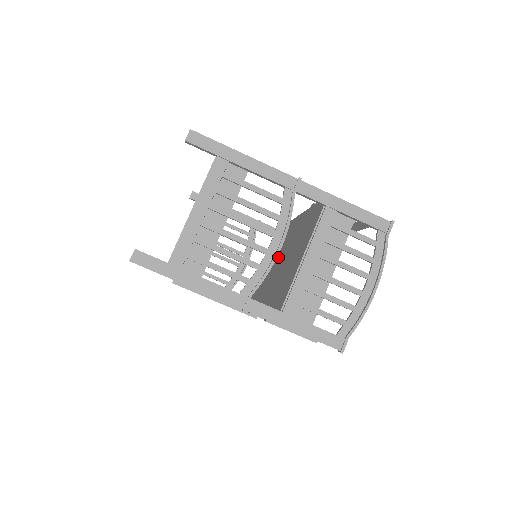
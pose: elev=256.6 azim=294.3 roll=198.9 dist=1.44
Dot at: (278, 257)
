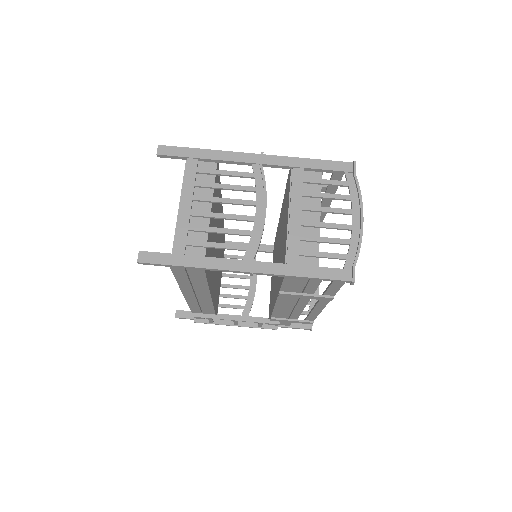
Dot at: (277, 253)
